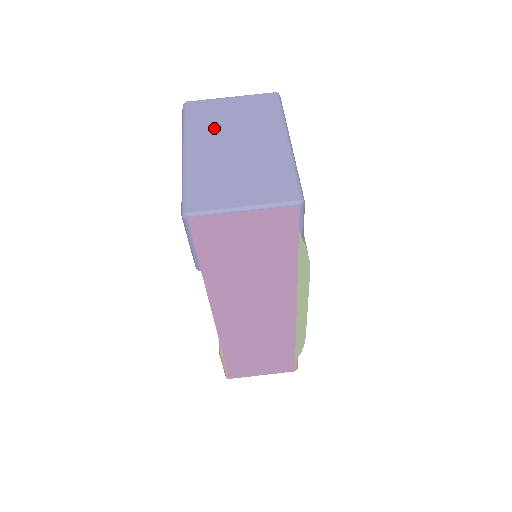
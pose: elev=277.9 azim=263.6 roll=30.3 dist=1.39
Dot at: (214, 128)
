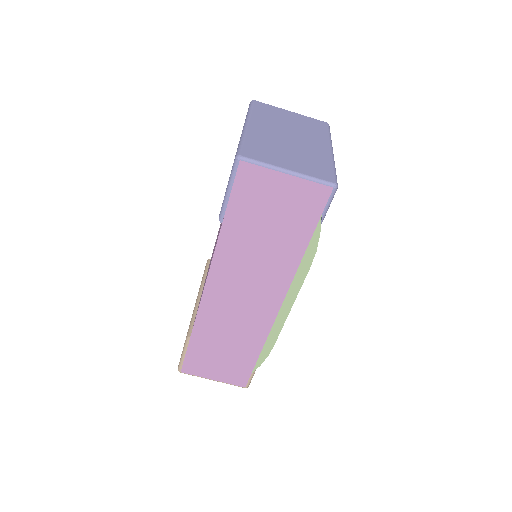
Dot at: (274, 121)
